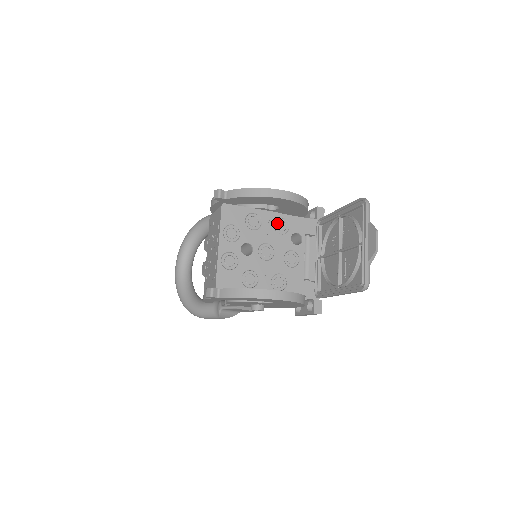
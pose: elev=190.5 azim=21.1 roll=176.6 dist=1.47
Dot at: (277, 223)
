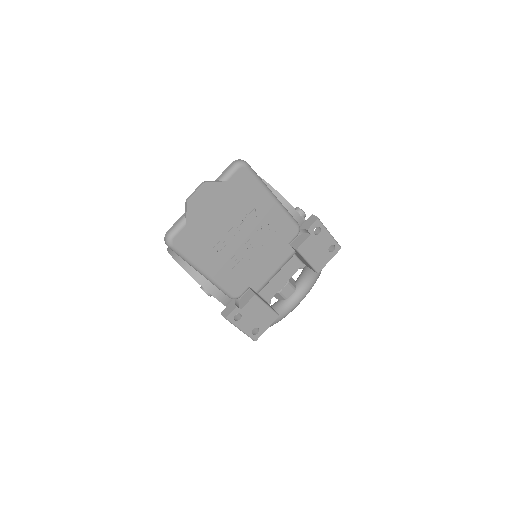
Dot at: occluded
